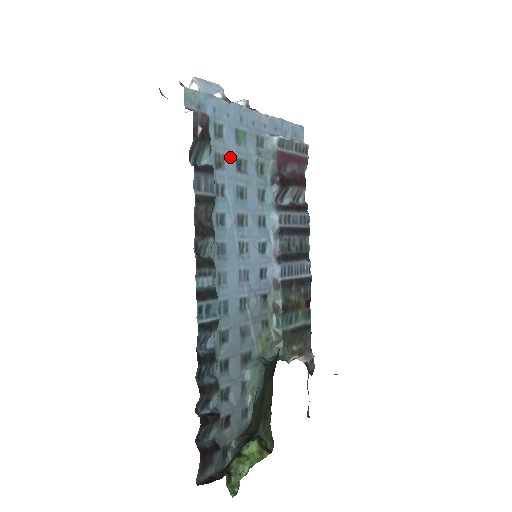
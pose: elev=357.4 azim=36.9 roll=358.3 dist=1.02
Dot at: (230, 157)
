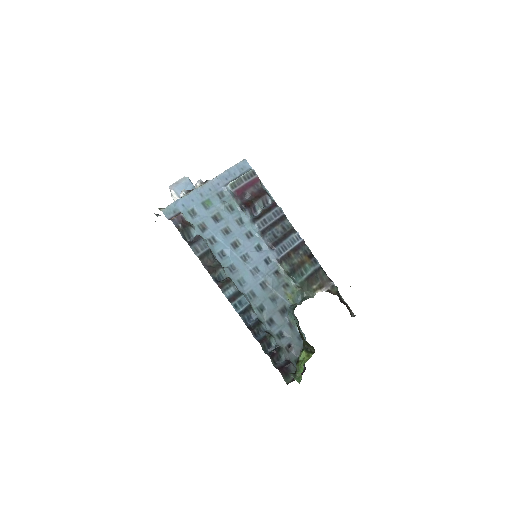
Dot at: (207, 219)
